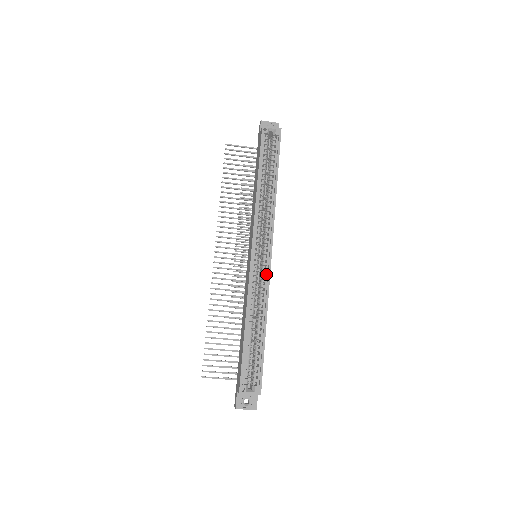
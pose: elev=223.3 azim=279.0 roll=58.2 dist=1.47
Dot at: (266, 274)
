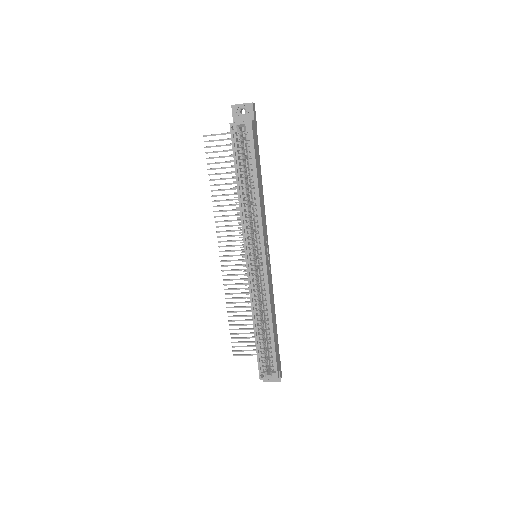
Dot at: (265, 281)
